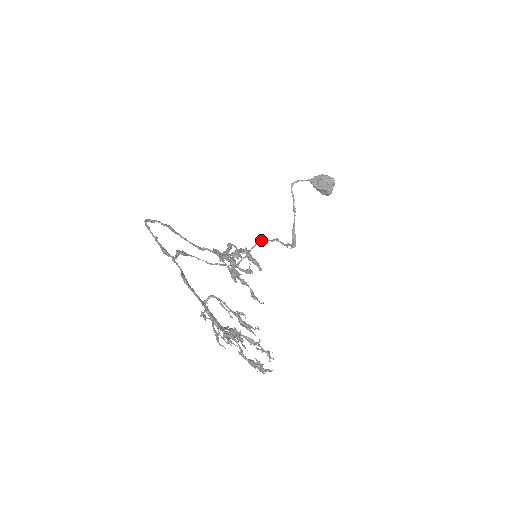
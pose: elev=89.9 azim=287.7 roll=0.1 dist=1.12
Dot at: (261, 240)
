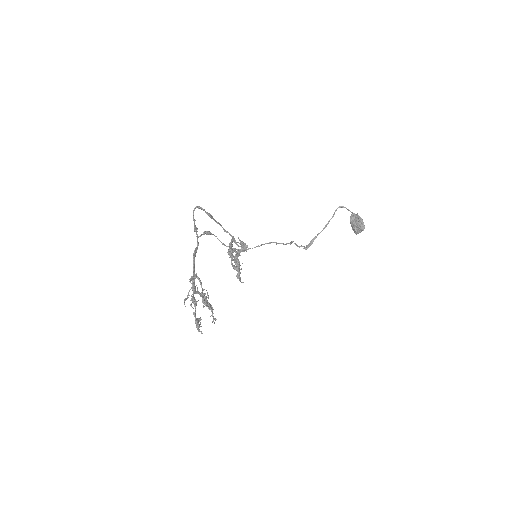
Dot at: (274, 242)
